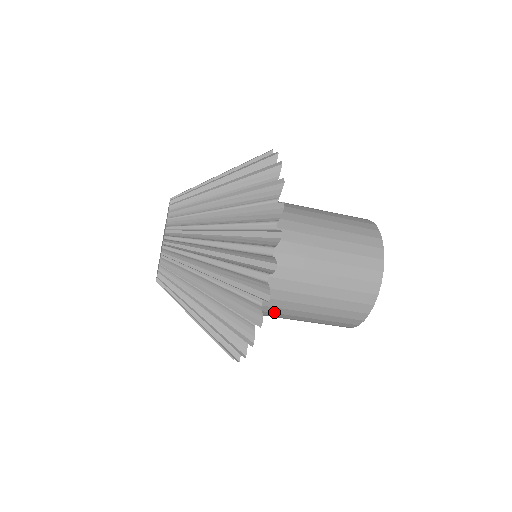
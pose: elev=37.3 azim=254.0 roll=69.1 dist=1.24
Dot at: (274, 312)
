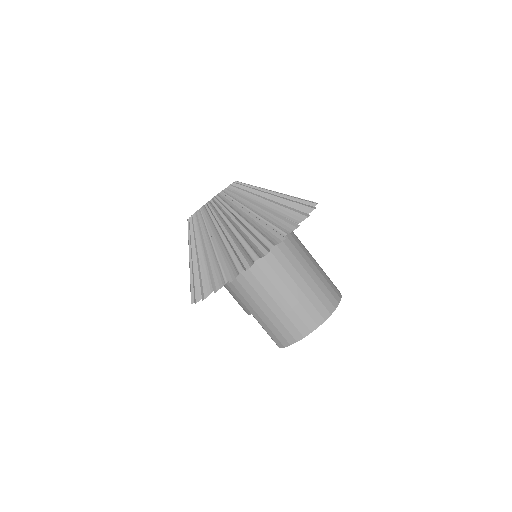
Dot at: (281, 264)
